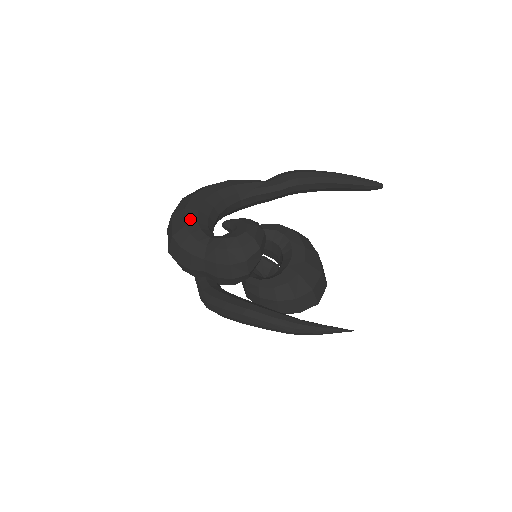
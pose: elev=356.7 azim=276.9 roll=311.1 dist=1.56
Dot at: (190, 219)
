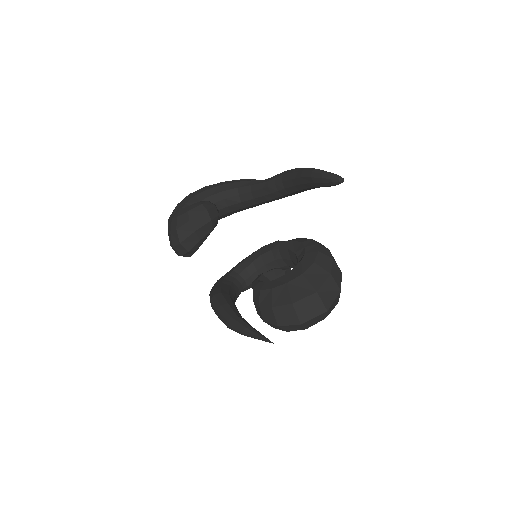
Dot at: (184, 201)
